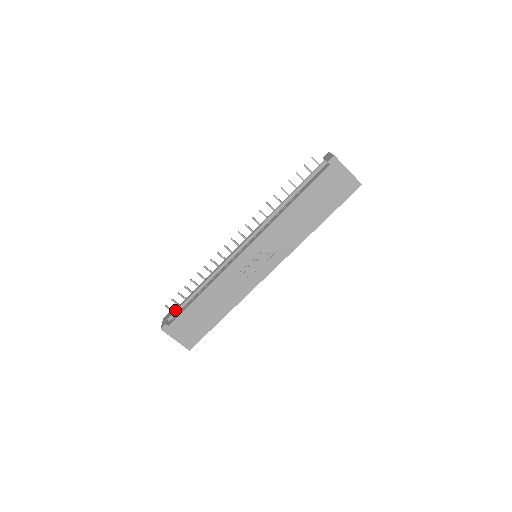
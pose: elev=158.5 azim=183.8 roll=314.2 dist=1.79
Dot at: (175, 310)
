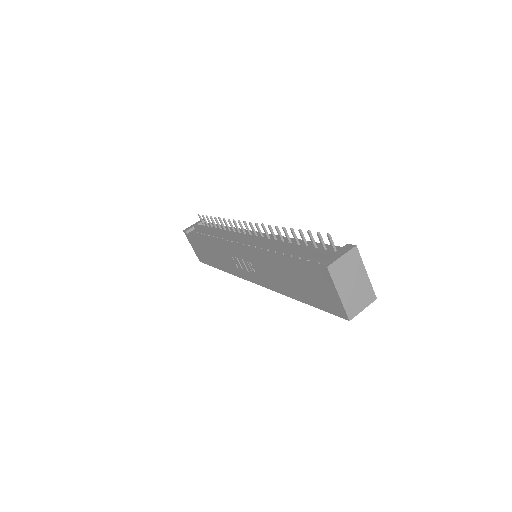
Dot at: (199, 227)
